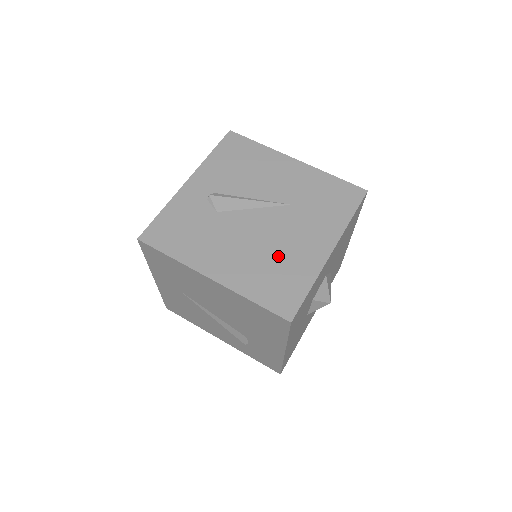
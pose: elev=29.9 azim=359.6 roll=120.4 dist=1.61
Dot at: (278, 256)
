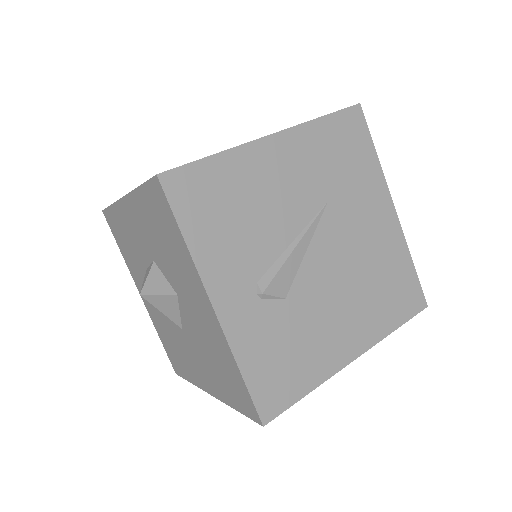
Dot at: (372, 269)
